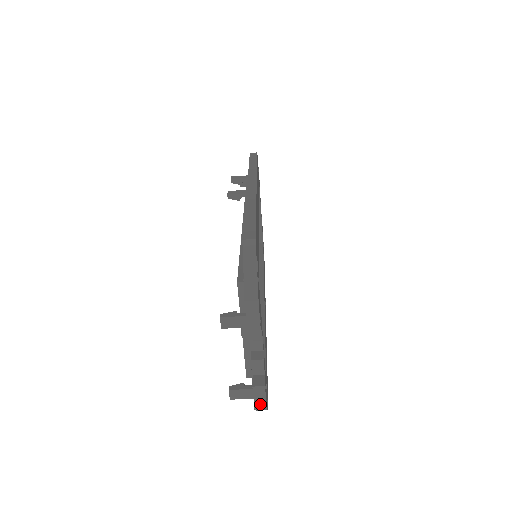
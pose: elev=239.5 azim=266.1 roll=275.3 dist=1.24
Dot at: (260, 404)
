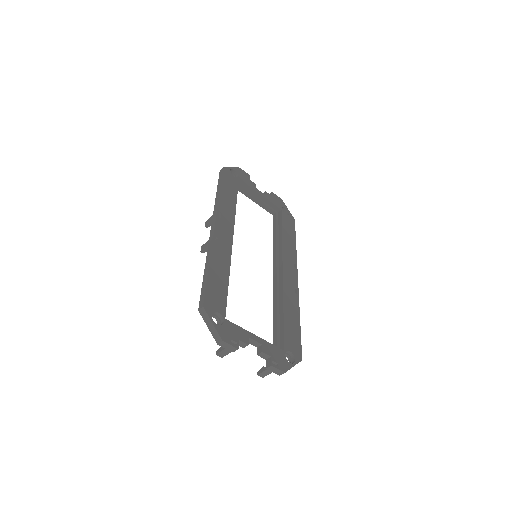
Dot at: (279, 372)
